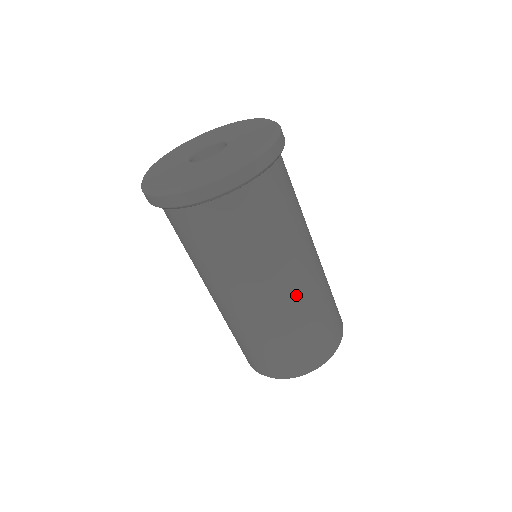
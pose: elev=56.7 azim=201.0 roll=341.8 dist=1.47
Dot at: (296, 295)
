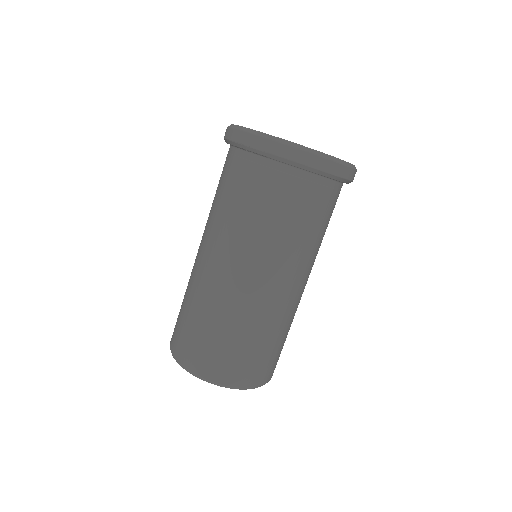
Dot at: (278, 301)
